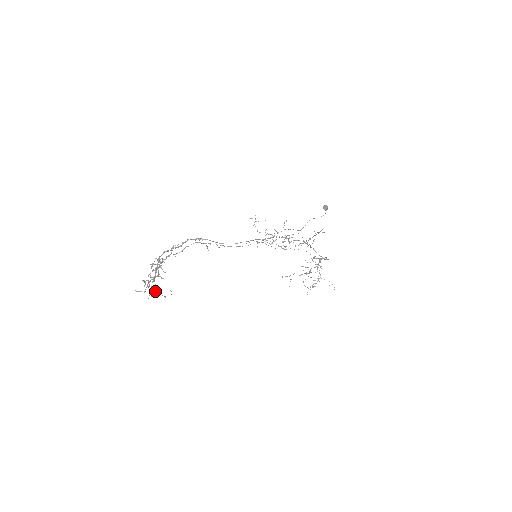
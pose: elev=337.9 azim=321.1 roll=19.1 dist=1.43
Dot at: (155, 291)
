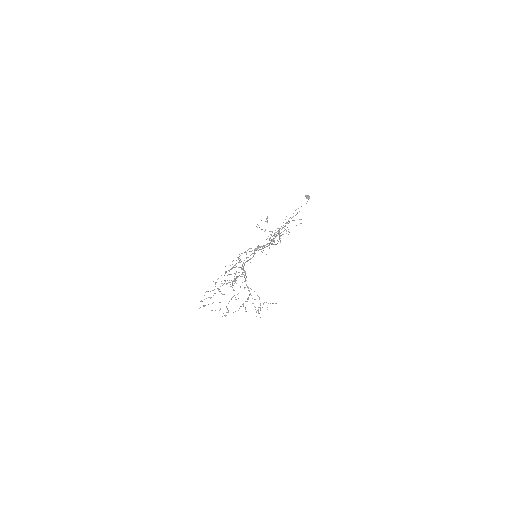
Dot at: (259, 307)
